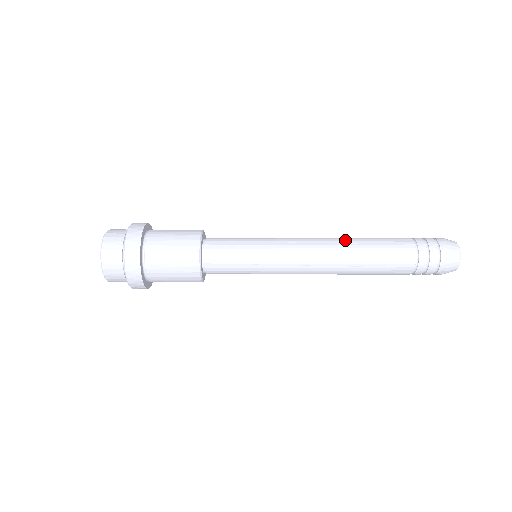
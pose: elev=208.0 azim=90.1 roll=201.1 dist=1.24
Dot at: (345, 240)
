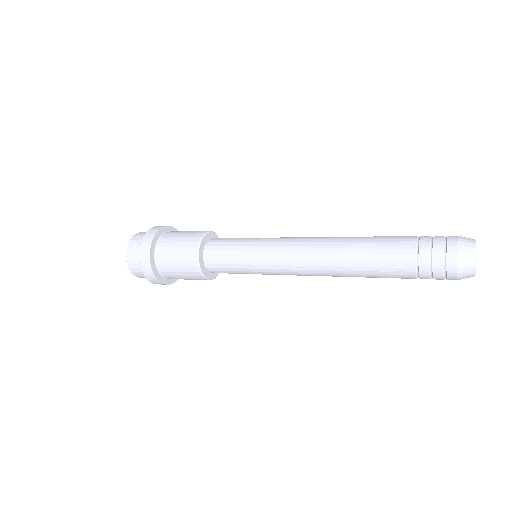
Dot at: (338, 240)
